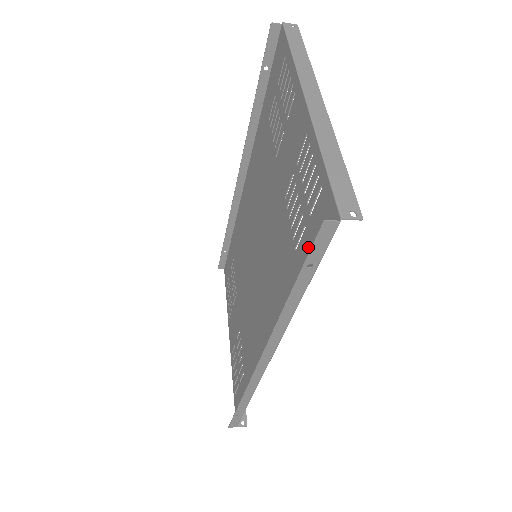
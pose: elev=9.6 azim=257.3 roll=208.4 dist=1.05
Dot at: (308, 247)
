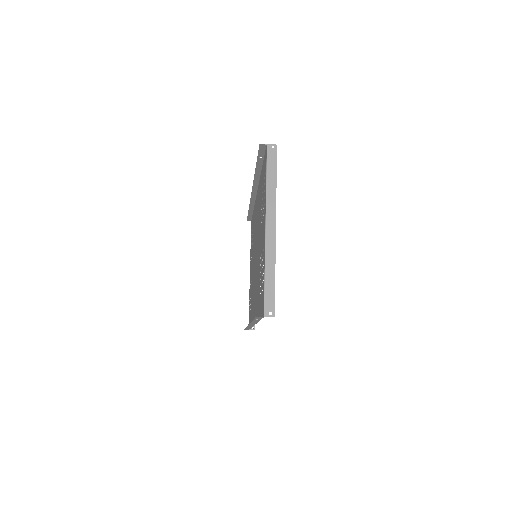
Dot at: occluded
